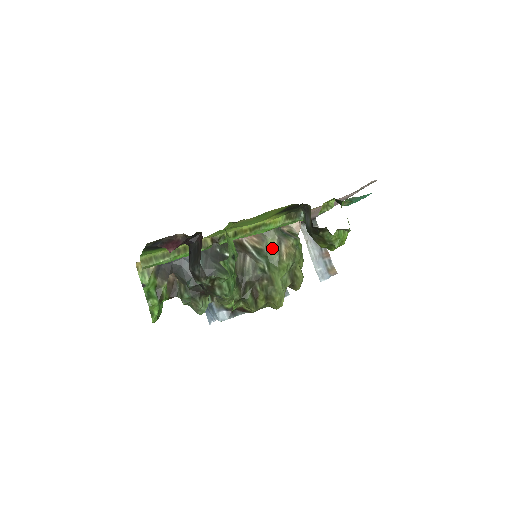
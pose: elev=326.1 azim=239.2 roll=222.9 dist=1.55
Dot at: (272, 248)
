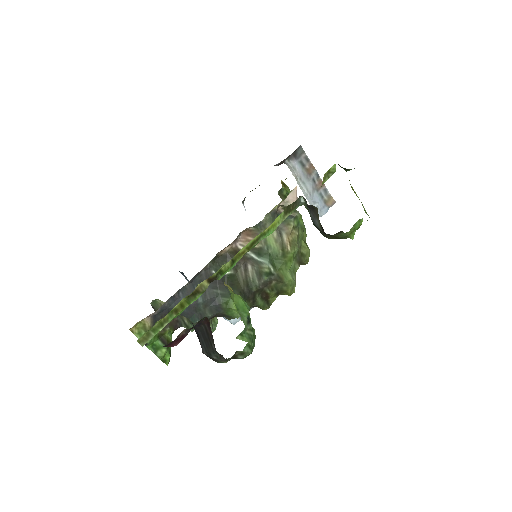
Dot at: (272, 242)
